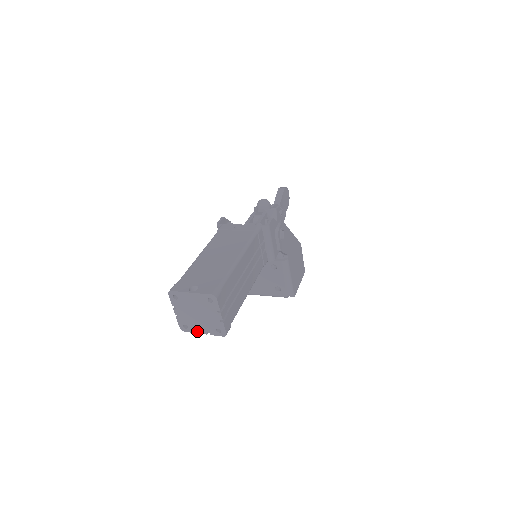
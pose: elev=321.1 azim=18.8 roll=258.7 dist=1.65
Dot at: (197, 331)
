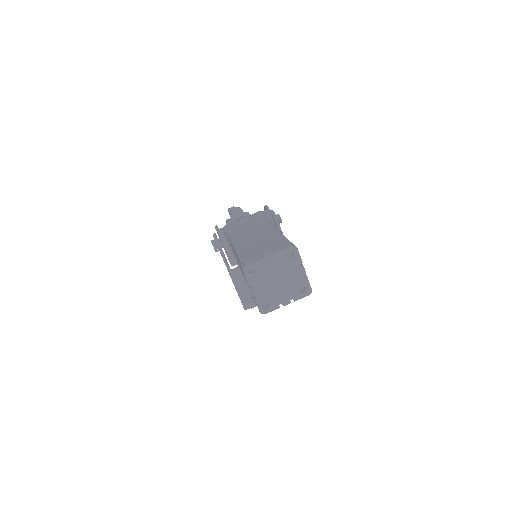
Dot at: (279, 306)
